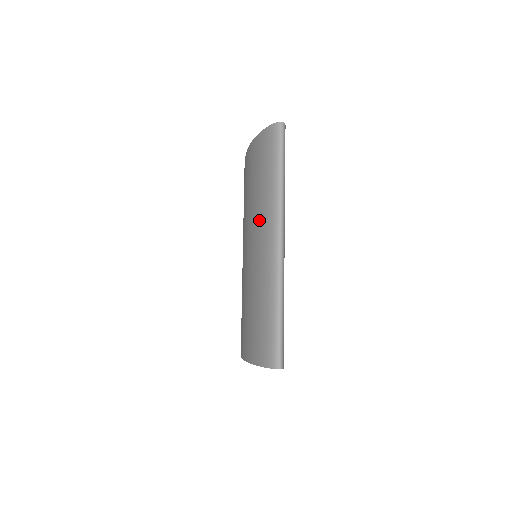
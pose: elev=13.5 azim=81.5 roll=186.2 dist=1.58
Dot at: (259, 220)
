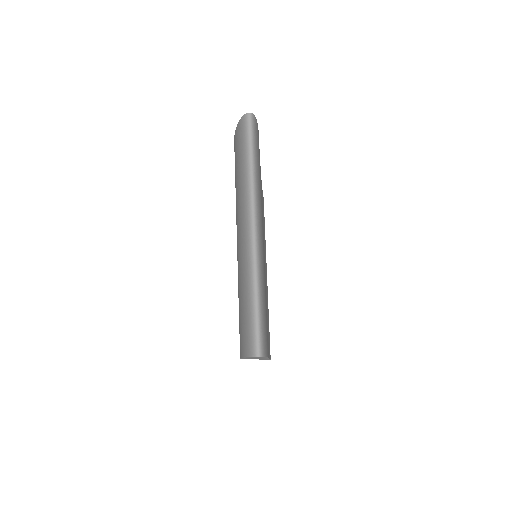
Dot at: (238, 212)
